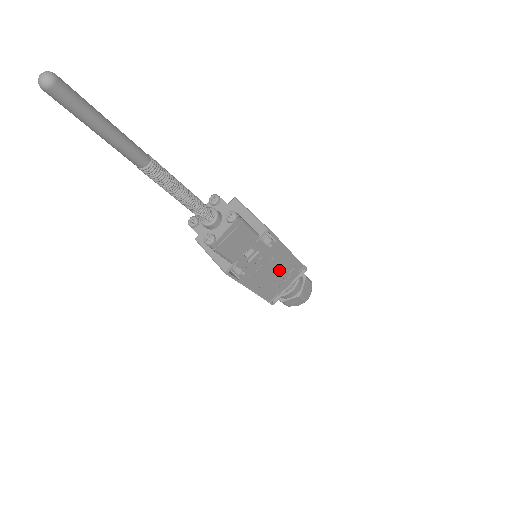
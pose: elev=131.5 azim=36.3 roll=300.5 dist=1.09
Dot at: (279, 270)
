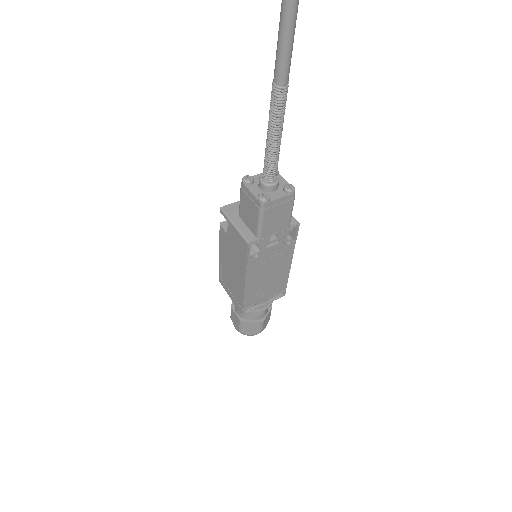
Dot at: (273, 277)
